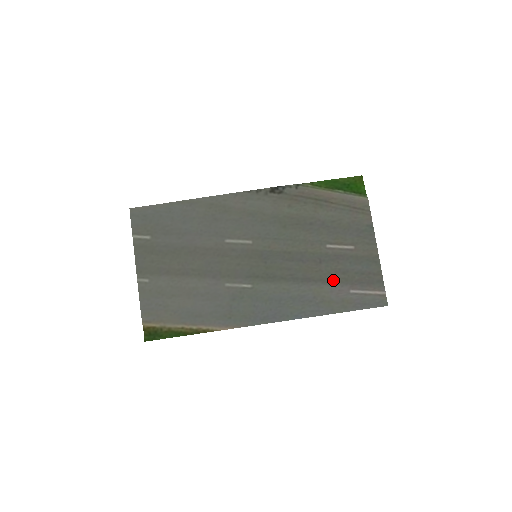
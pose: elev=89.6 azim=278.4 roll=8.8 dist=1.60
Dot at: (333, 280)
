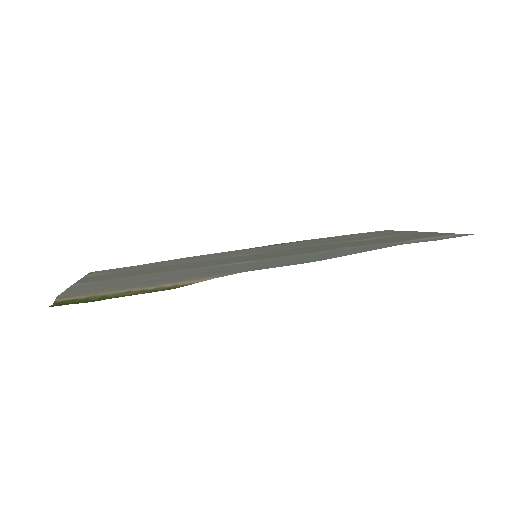
Dot at: (375, 243)
